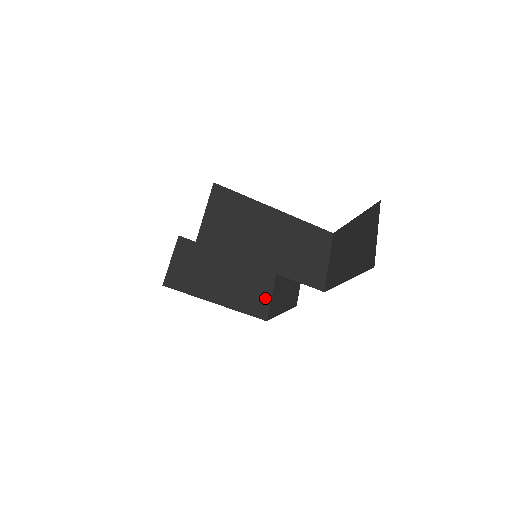
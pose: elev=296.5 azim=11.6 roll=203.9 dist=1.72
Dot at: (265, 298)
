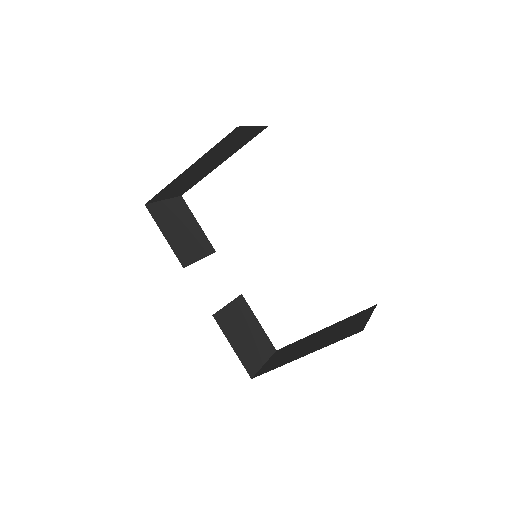
Dot at: (362, 322)
